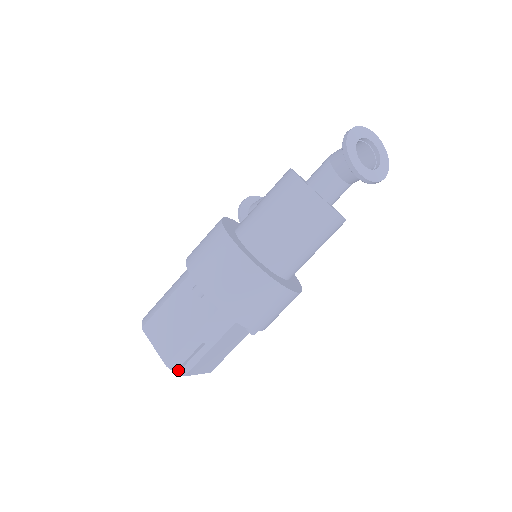
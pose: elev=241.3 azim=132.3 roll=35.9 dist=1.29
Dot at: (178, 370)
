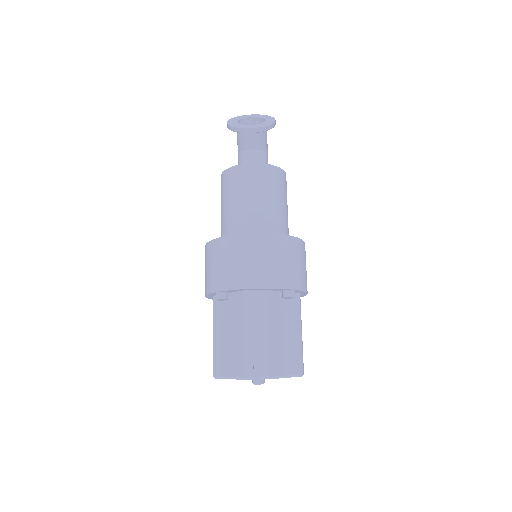
Dot at: (260, 377)
